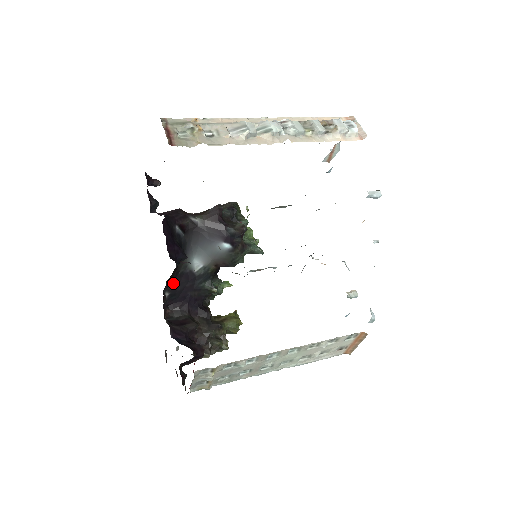
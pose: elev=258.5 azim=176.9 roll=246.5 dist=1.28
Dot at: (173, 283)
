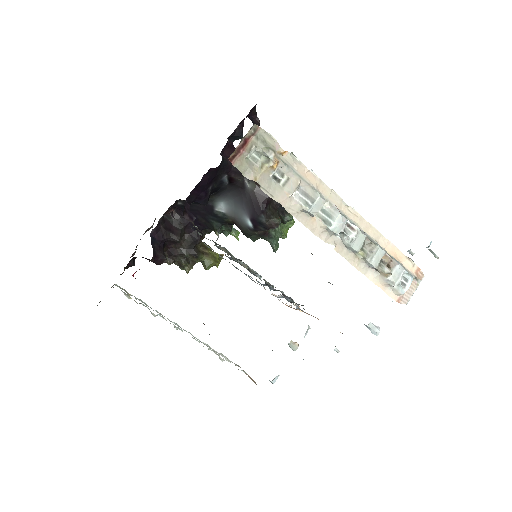
Dot at: occluded
